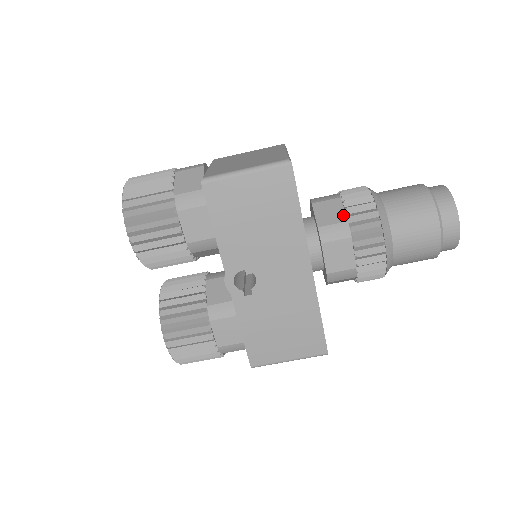
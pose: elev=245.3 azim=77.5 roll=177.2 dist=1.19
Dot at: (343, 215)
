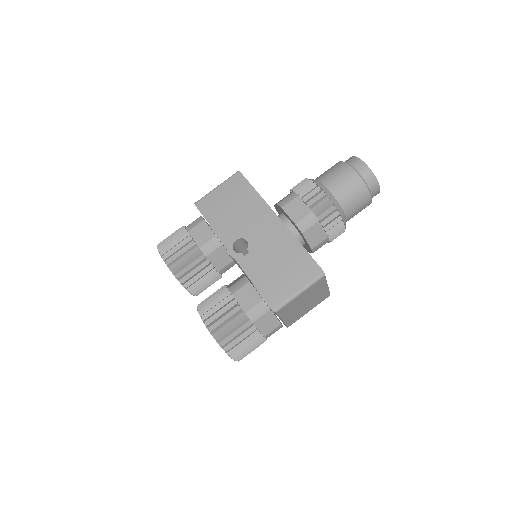
Dot at: (290, 193)
